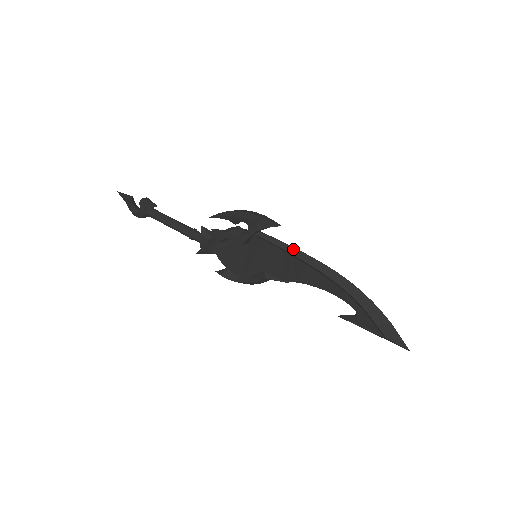
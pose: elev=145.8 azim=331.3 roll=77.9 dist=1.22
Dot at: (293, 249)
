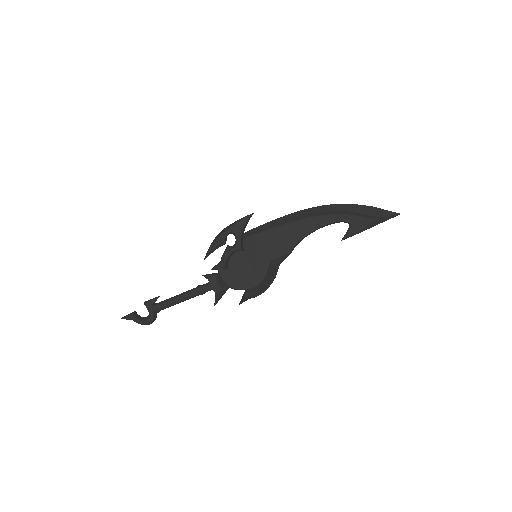
Dot at: (274, 221)
